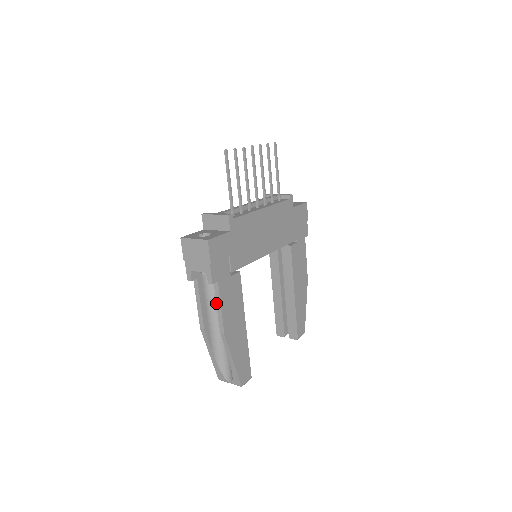
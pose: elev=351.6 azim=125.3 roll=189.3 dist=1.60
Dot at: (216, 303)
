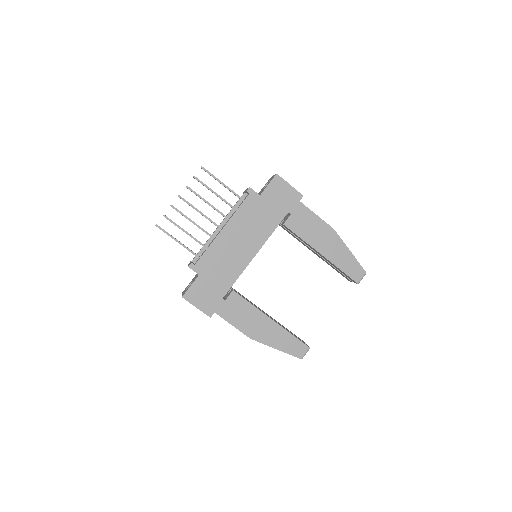
Dot at: (229, 323)
